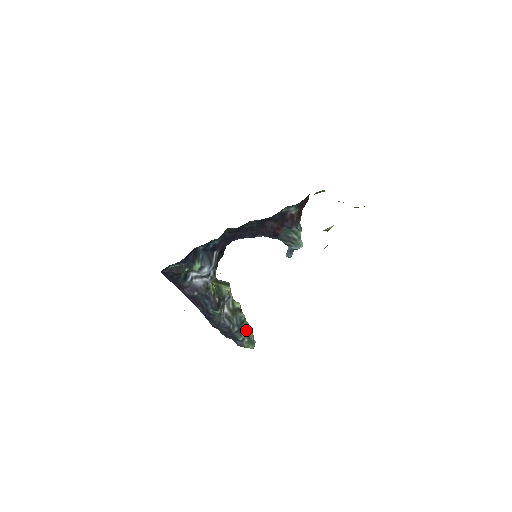
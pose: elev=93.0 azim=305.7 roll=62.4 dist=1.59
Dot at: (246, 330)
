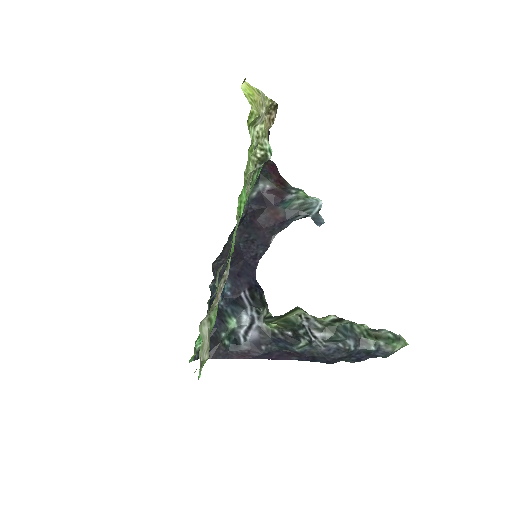
Dot at: (369, 333)
